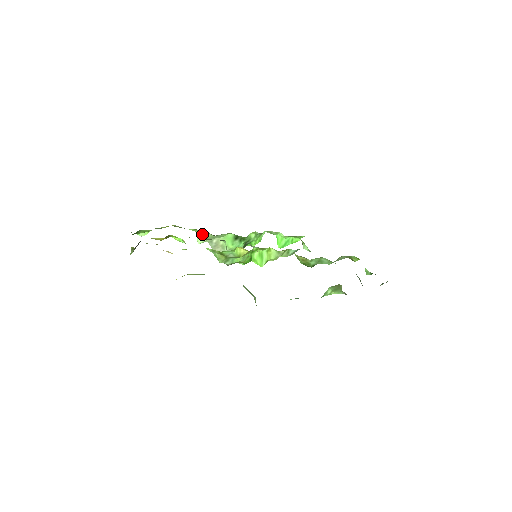
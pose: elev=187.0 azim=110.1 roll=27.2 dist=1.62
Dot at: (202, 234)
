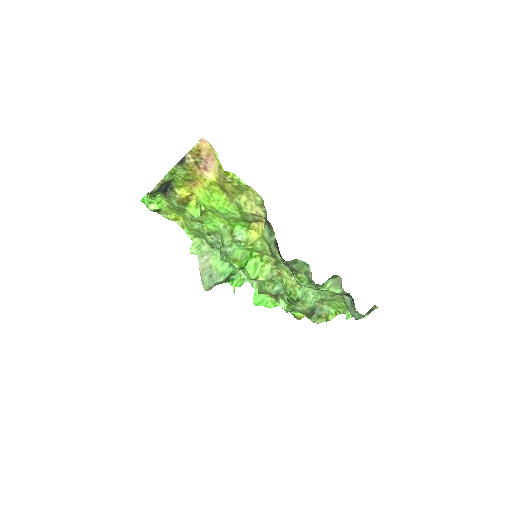
Dot at: (198, 244)
